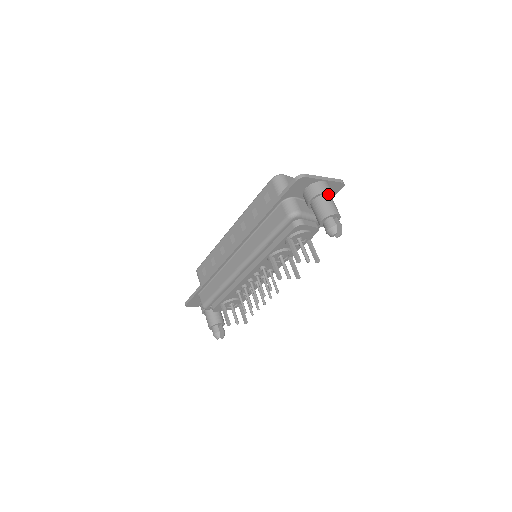
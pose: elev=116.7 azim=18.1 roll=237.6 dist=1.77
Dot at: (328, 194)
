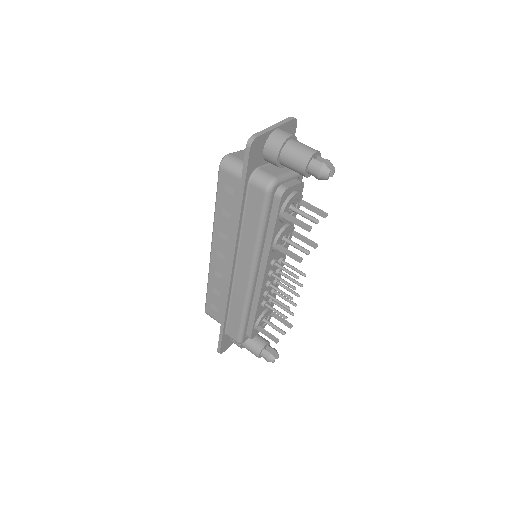
Dot at: (290, 139)
